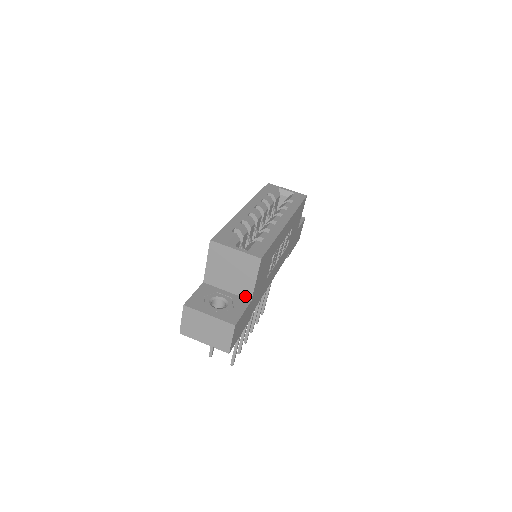
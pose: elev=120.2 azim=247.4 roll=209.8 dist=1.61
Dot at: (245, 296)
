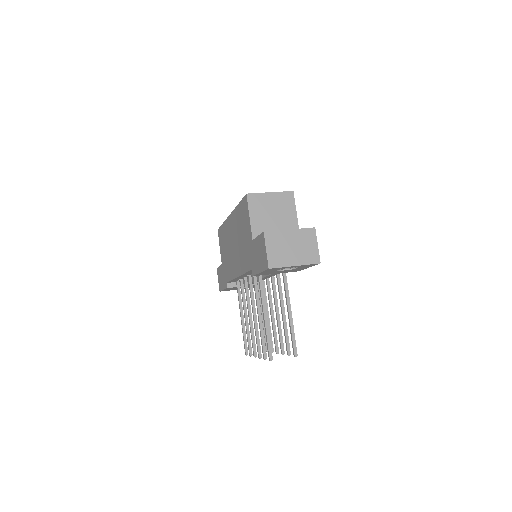
Dot at: occluded
